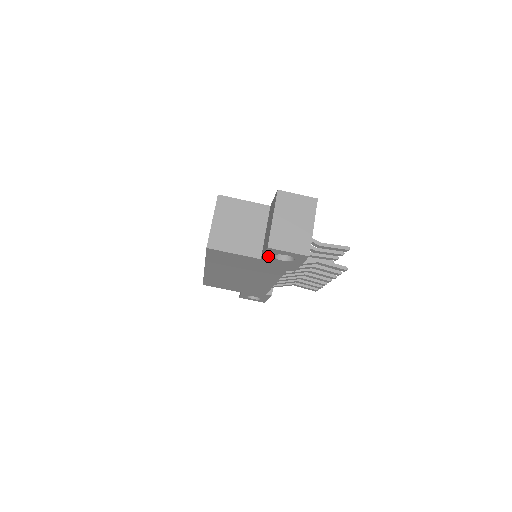
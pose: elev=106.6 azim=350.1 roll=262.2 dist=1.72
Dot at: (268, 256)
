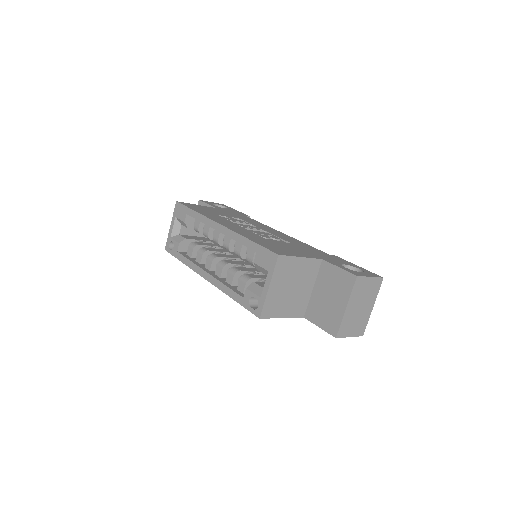
Dot at: occluded
